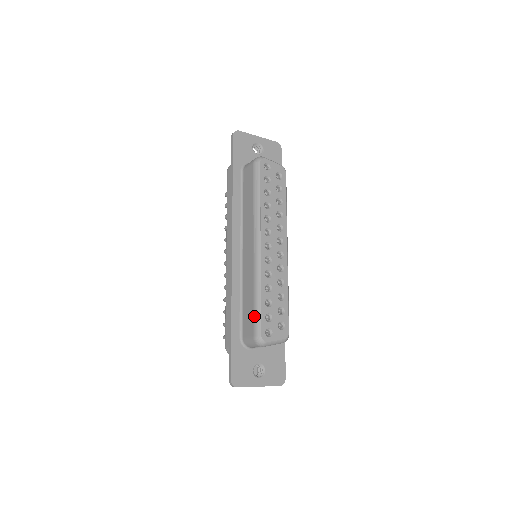
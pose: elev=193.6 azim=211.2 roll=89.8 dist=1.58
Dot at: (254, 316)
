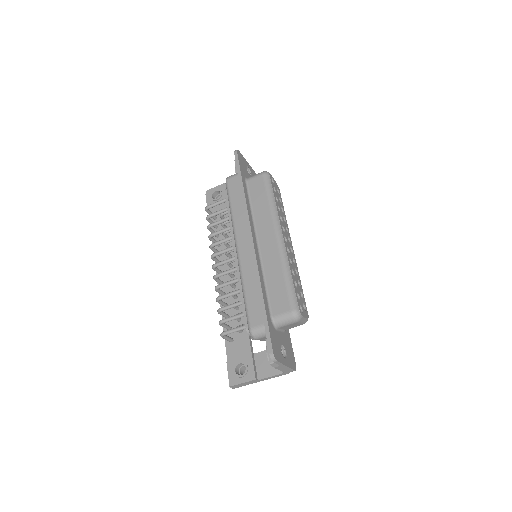
Dot at: (289, 293)
